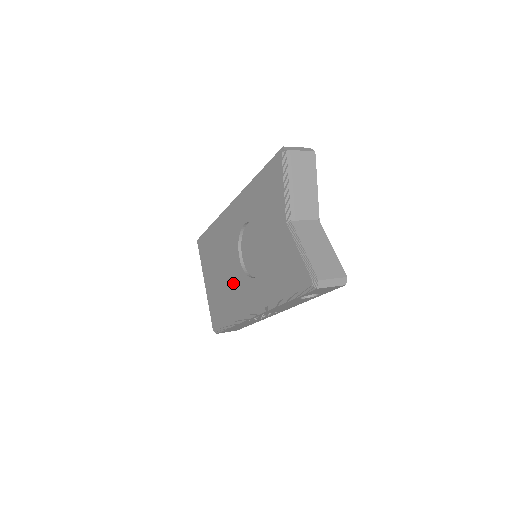
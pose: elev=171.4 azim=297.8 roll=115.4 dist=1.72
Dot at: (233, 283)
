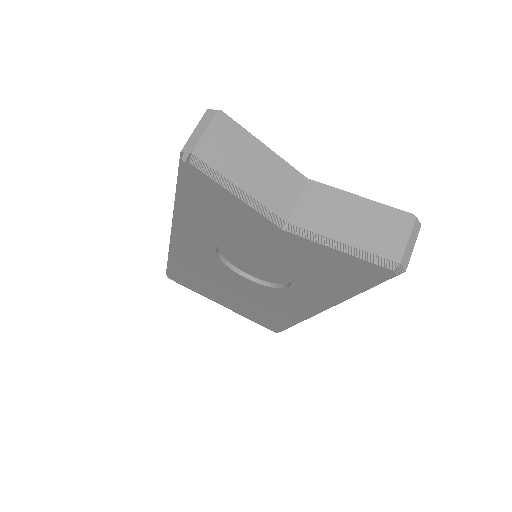
Dot at: (260, 298)
